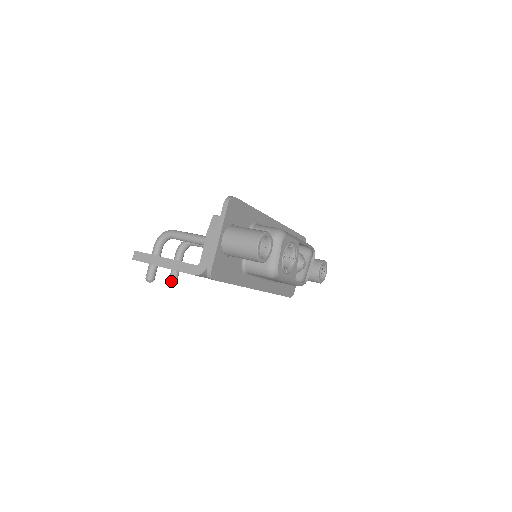
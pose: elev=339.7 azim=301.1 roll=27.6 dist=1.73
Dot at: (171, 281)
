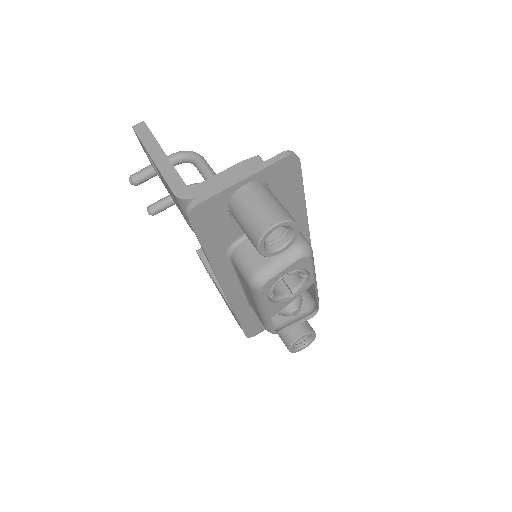
Dot at: (153, 207)
